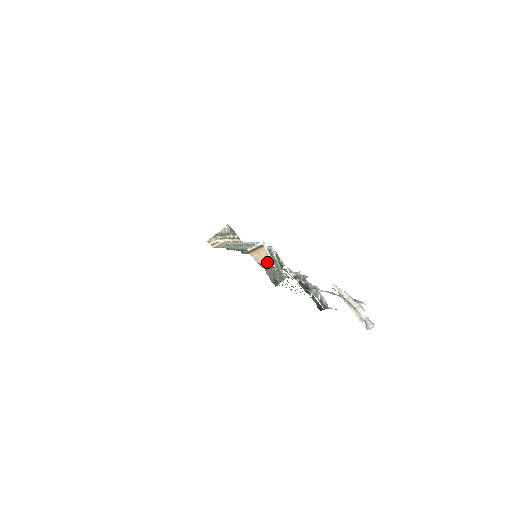
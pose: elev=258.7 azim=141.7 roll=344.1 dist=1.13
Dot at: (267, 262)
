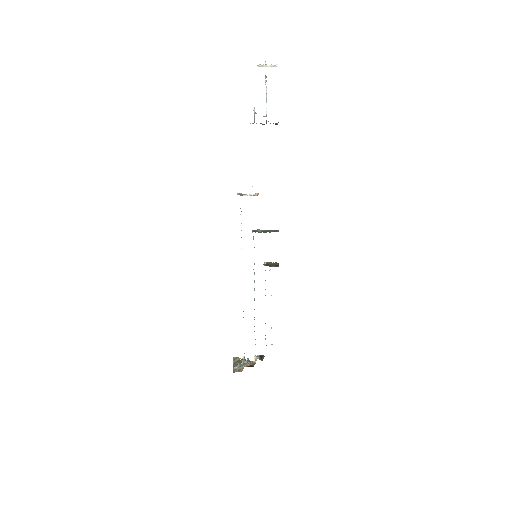
Dot at: occluded
